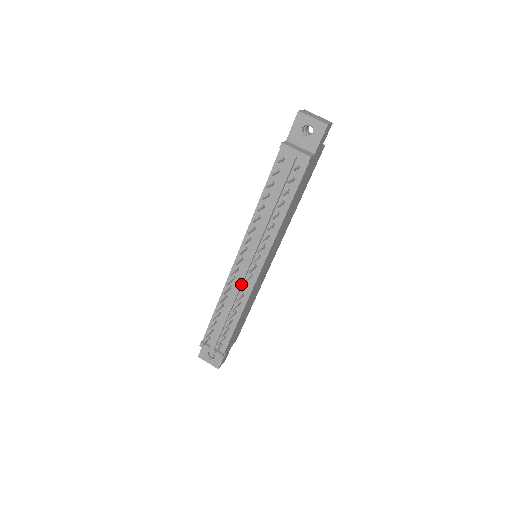
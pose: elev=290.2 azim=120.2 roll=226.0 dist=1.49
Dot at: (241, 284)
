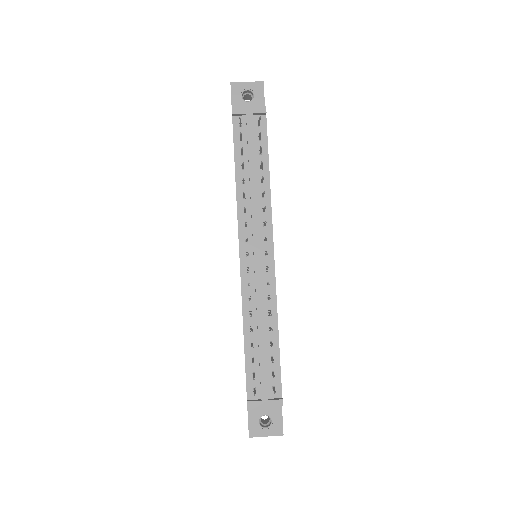
Dot at: (261, 284)
